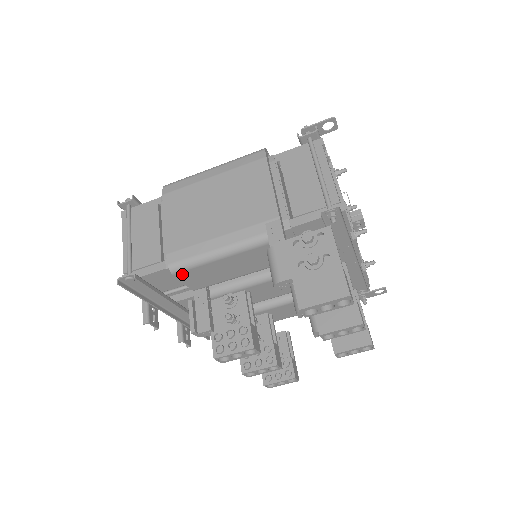
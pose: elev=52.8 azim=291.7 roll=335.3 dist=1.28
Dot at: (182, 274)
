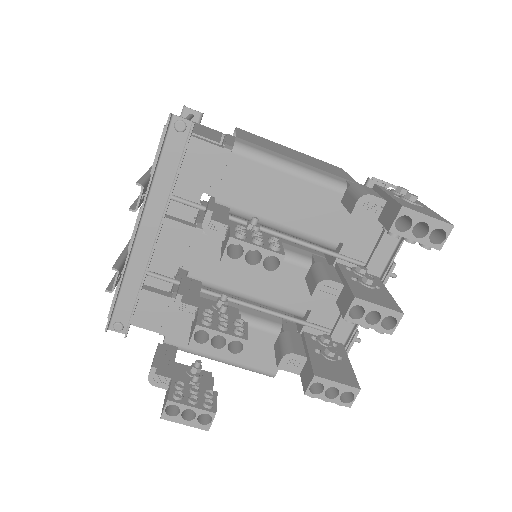
Dot at: (238, 161)
